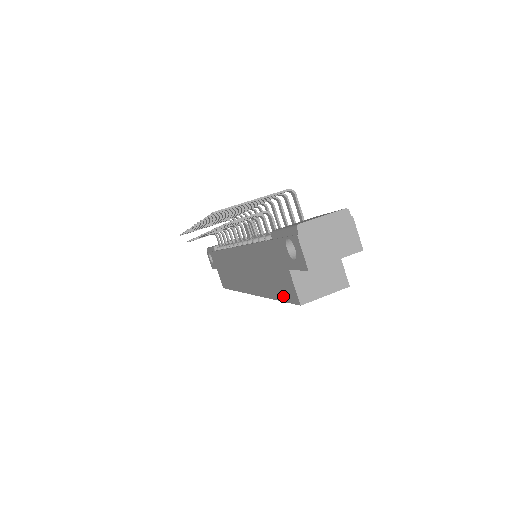
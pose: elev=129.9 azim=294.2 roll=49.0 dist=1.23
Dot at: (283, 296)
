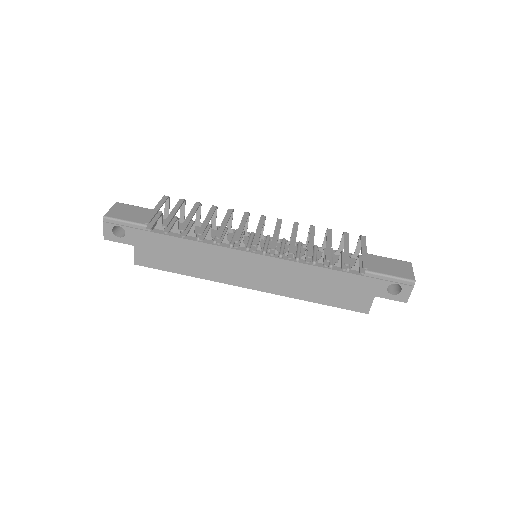
Dot at: (341, 305)
